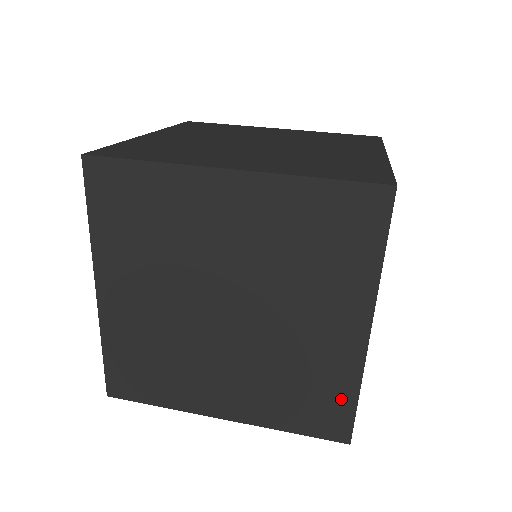
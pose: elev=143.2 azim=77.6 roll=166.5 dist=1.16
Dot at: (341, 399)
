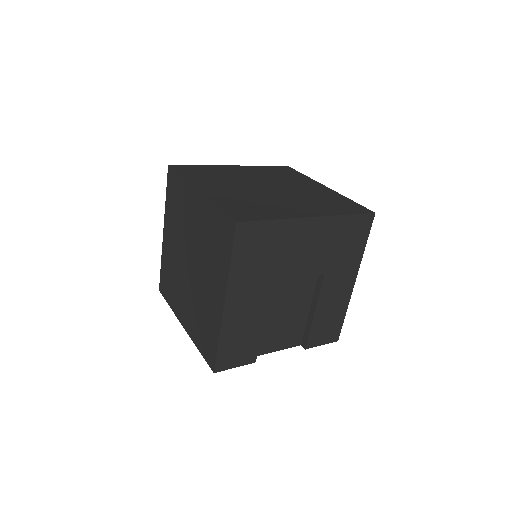
Dot at: (214, 340)
